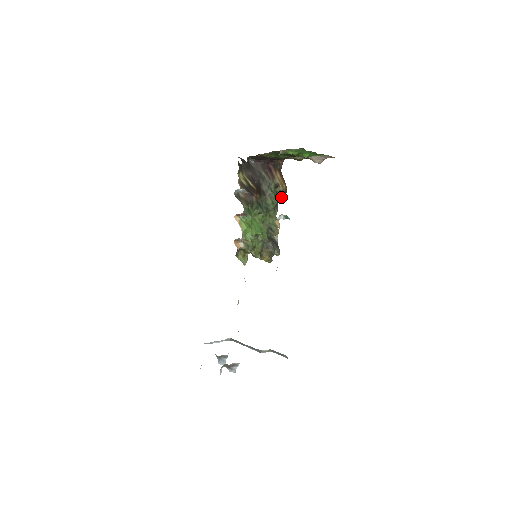
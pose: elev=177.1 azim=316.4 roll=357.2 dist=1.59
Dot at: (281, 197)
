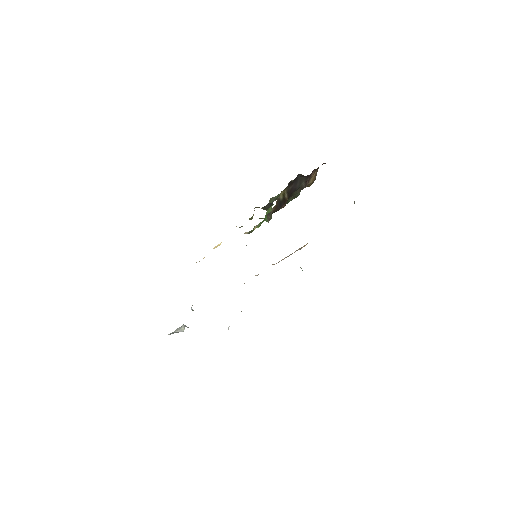
Dot at: occluded
